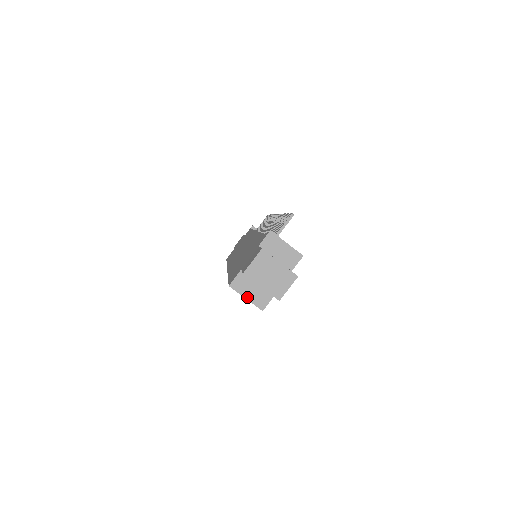
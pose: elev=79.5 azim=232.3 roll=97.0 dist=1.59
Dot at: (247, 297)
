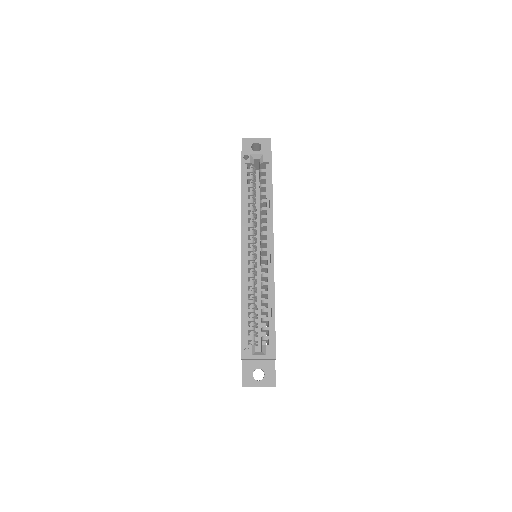
Dot at: (257, 152)
